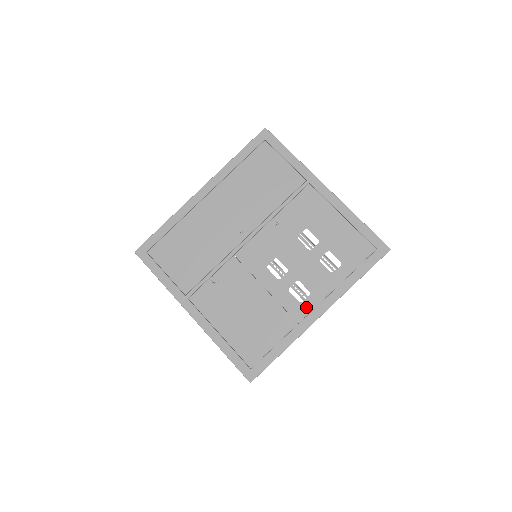
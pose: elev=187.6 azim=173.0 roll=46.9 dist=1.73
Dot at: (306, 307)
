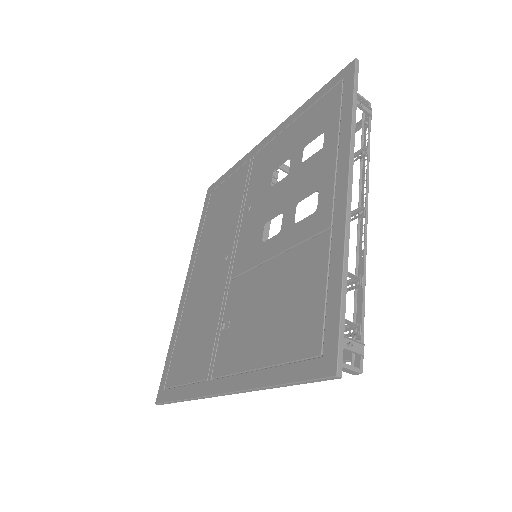
Dot at: (325, 205)
